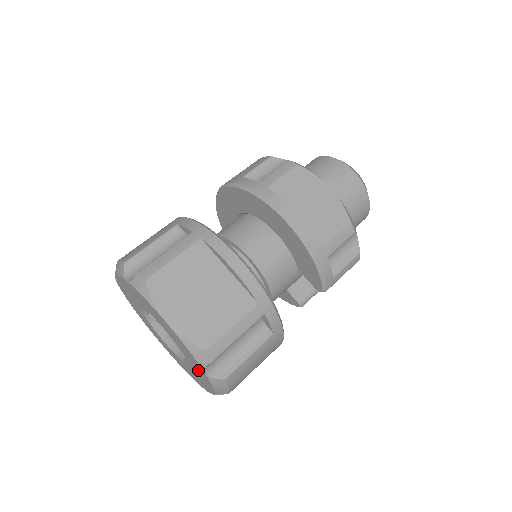
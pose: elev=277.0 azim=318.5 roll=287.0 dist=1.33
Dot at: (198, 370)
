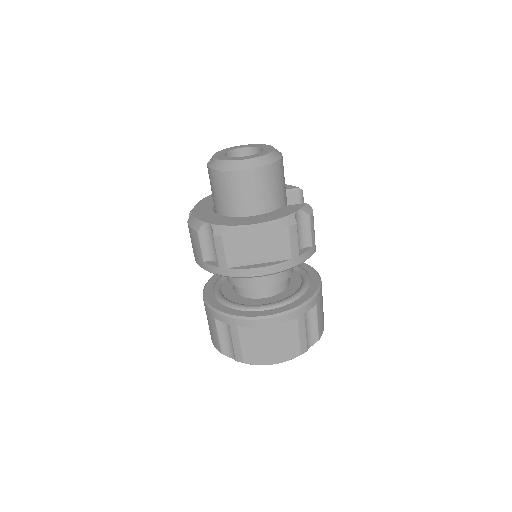
Dot at: occluded
